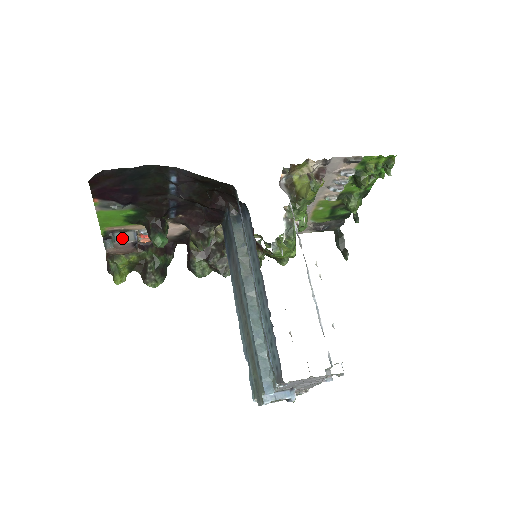
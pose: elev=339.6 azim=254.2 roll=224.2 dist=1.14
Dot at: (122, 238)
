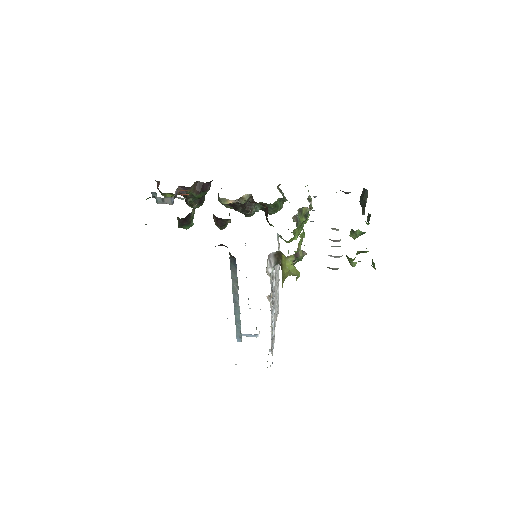
Dot at: (162, 201)
